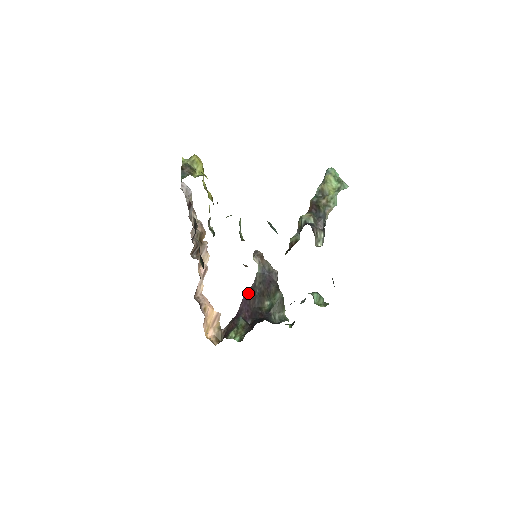
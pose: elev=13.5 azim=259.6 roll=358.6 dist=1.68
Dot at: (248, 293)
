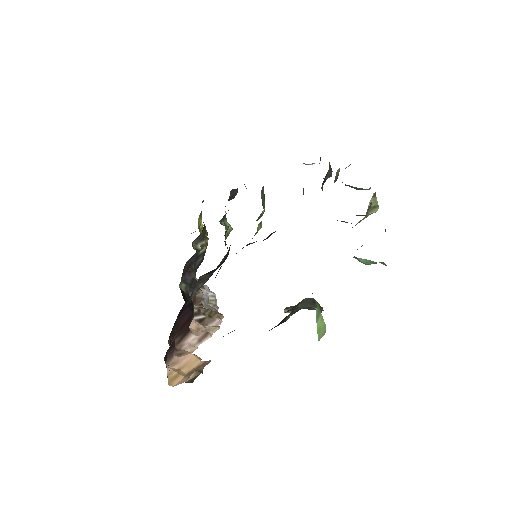
Dot at: occluded
